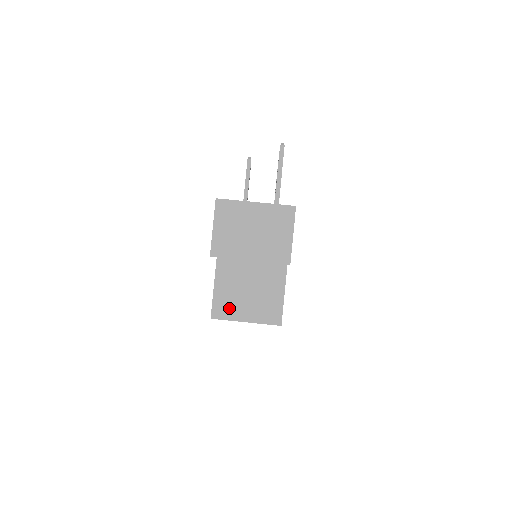
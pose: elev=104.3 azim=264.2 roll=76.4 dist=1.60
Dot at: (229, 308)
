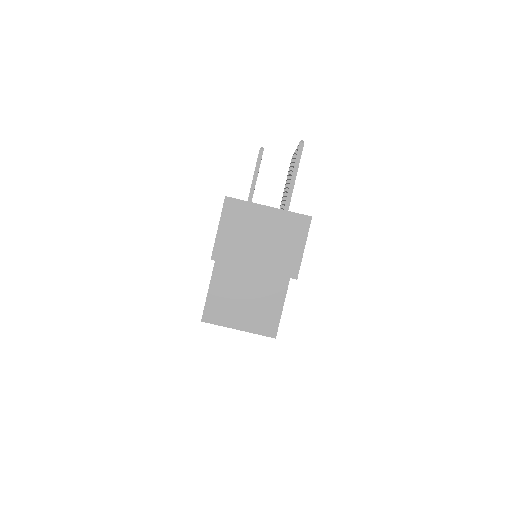
Dot at: (222, 313)
